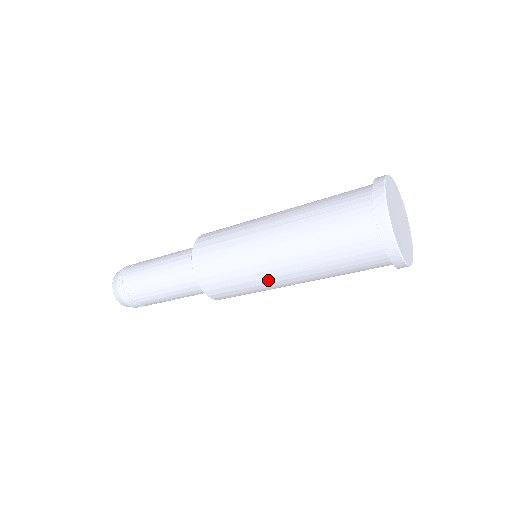
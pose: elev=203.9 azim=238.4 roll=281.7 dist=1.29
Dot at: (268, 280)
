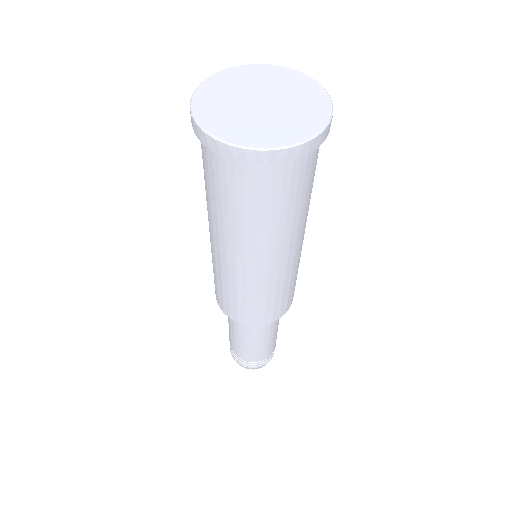
Dot at: (281, 273)
